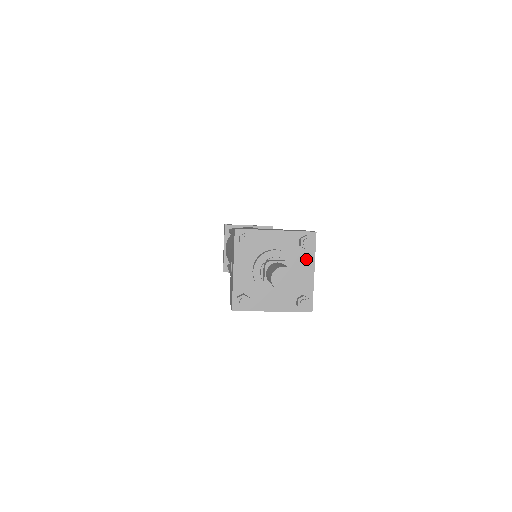
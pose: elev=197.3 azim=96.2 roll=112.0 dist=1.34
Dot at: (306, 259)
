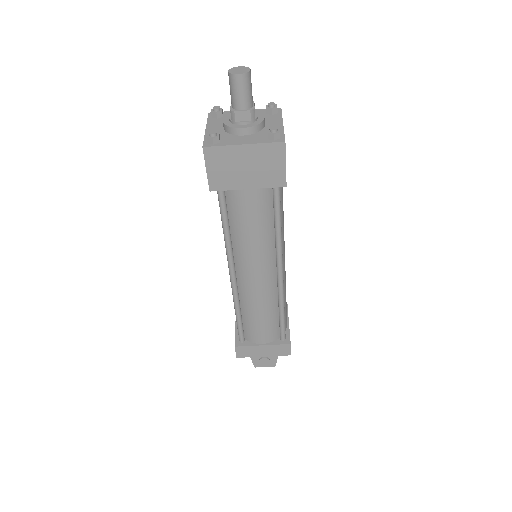
Dot at: (274, 119)
